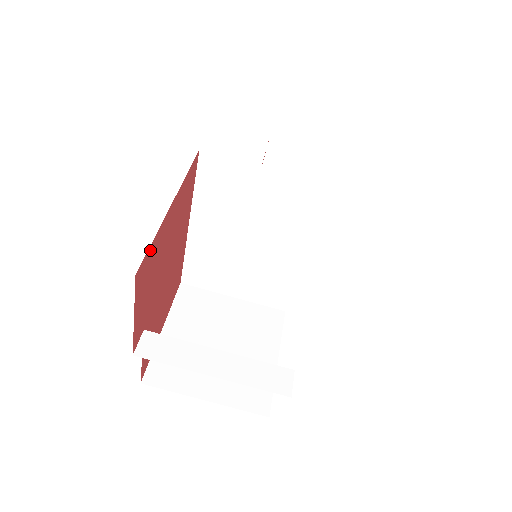
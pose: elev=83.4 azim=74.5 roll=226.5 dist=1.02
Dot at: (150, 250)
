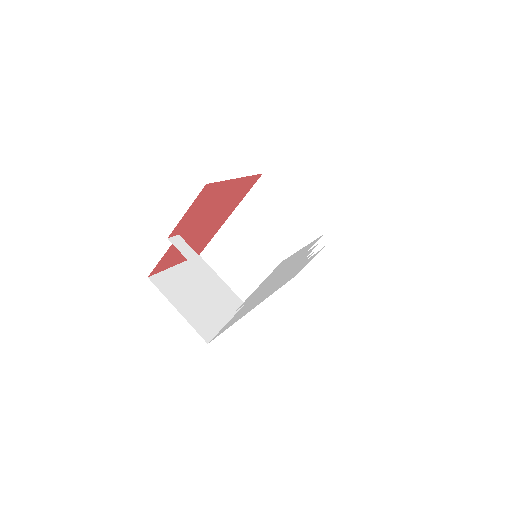
Dot at: (216, 185)
